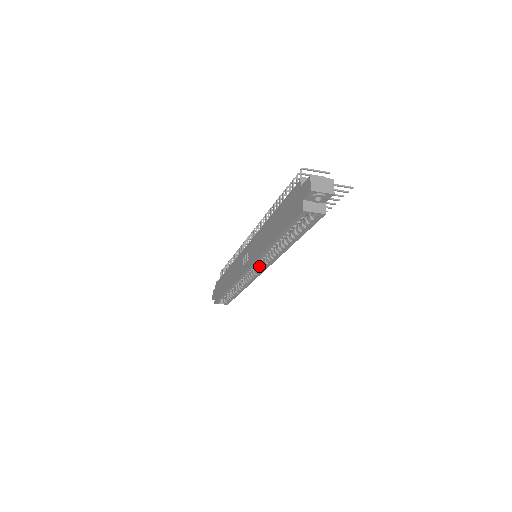
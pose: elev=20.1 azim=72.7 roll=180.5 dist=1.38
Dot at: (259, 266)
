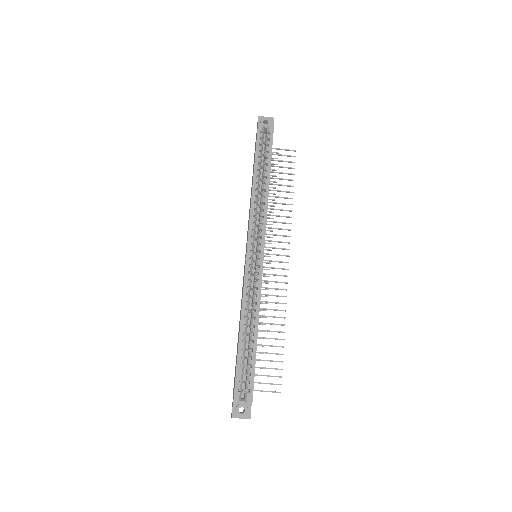
Dot at: (257, 241)
